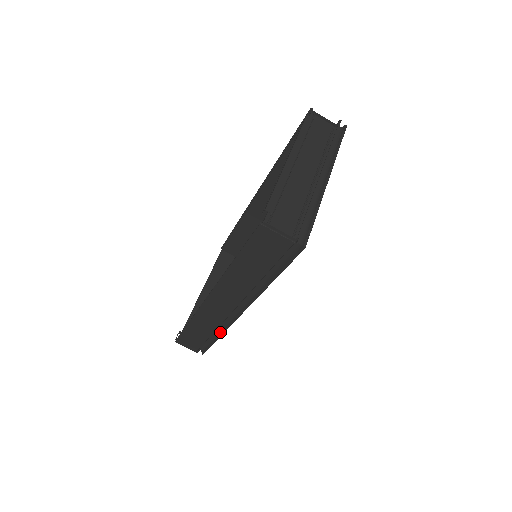
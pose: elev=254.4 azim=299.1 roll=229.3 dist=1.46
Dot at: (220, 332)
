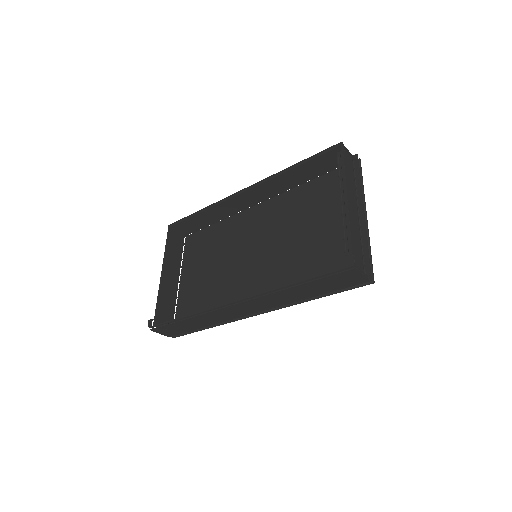
Dot at: (216, 324)
